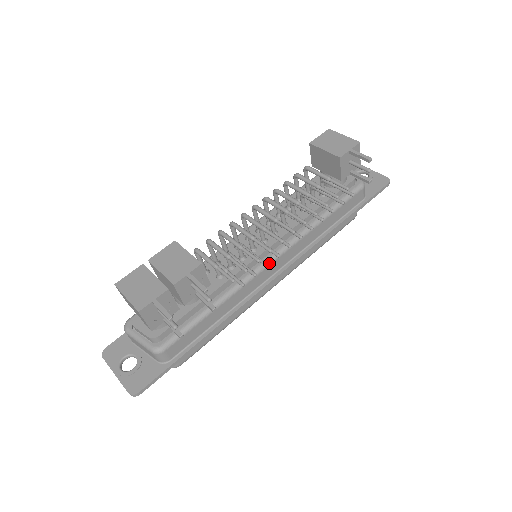
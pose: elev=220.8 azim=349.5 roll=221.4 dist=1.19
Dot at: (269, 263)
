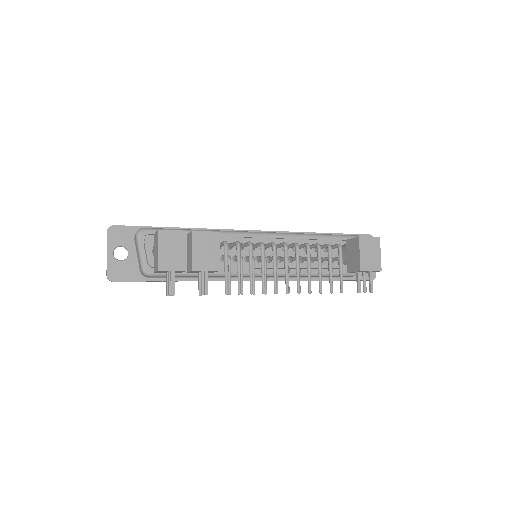
Dot at: (258, 275)
